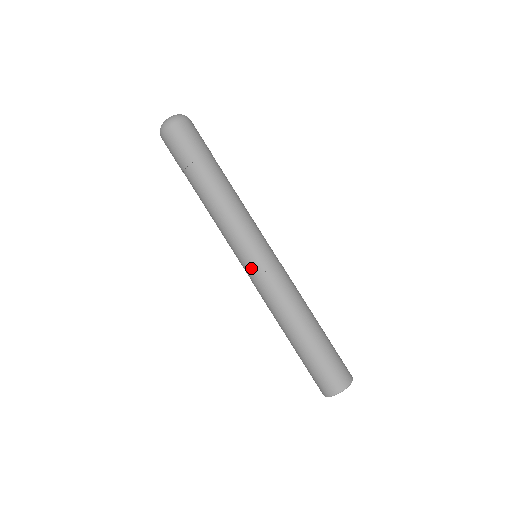
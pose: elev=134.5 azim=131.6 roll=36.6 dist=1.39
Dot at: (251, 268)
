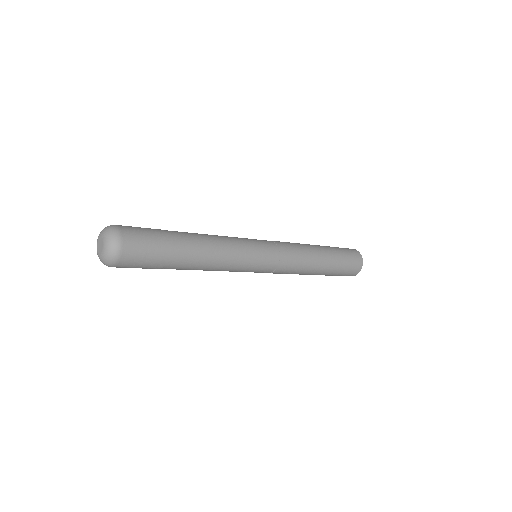
Dot at: occluded
